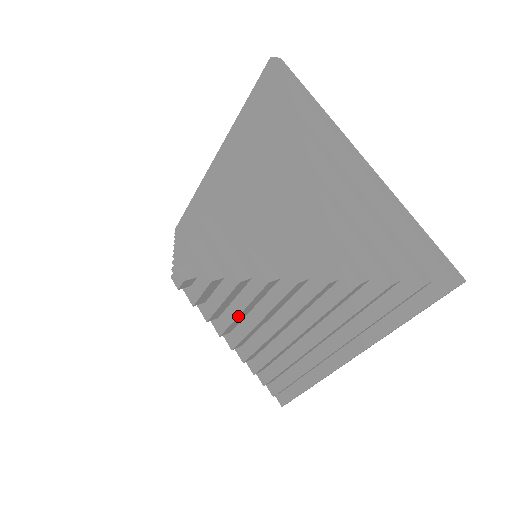
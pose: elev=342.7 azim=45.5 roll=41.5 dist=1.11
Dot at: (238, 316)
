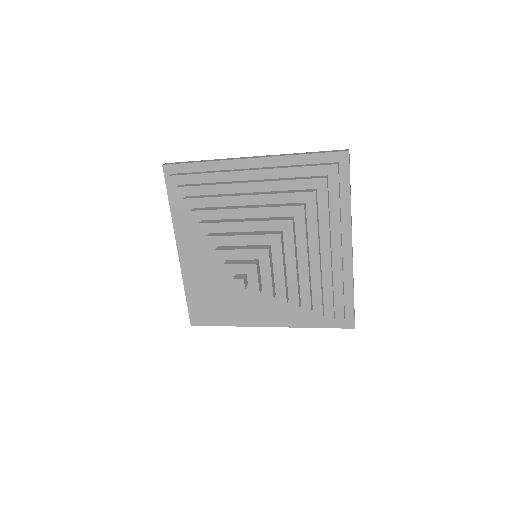
Dot at: (284, 276)
